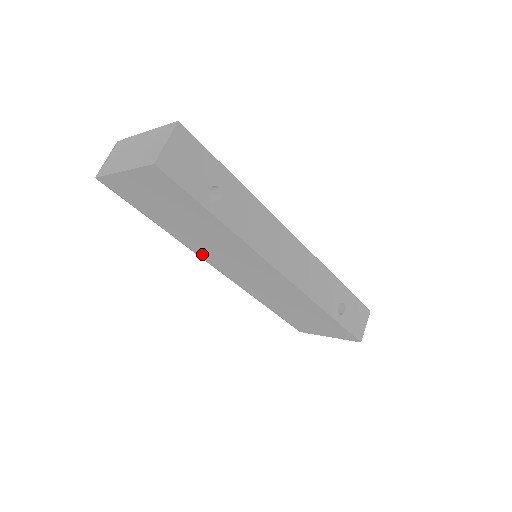
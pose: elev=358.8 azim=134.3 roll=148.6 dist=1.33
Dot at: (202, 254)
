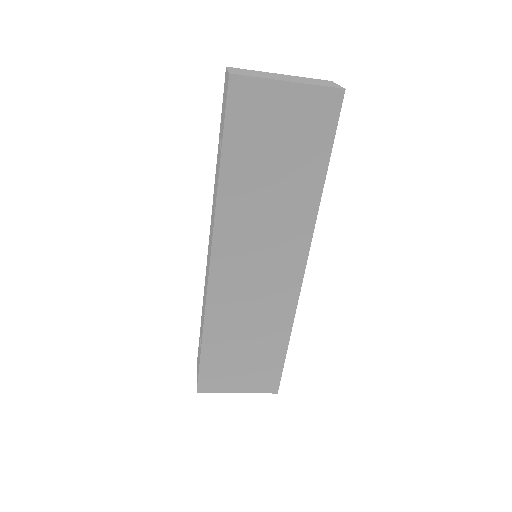
Dot at: (224, 228)
